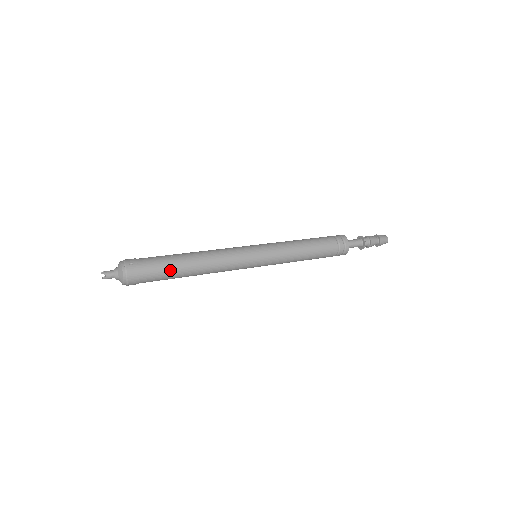
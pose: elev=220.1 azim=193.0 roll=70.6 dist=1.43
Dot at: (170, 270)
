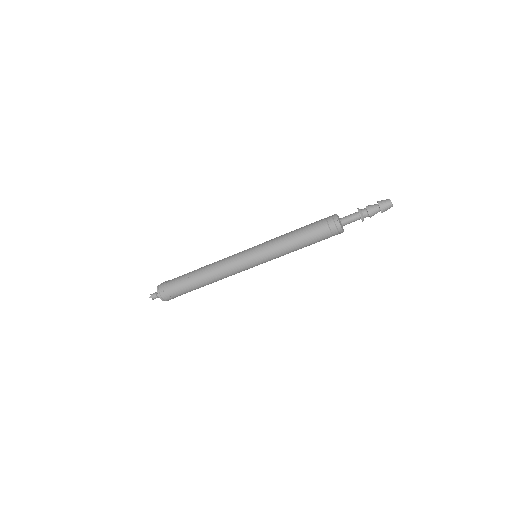
Dot at: (190, 288)
